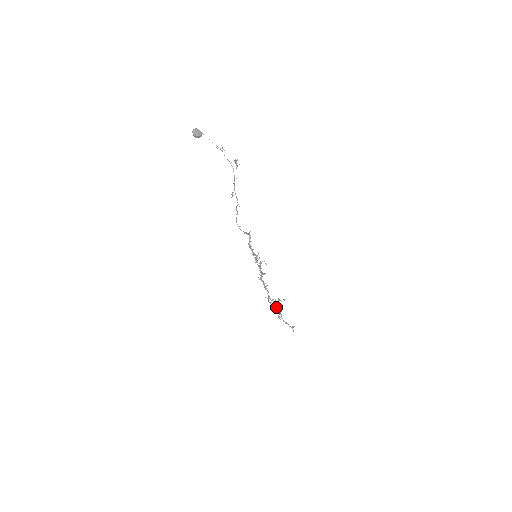
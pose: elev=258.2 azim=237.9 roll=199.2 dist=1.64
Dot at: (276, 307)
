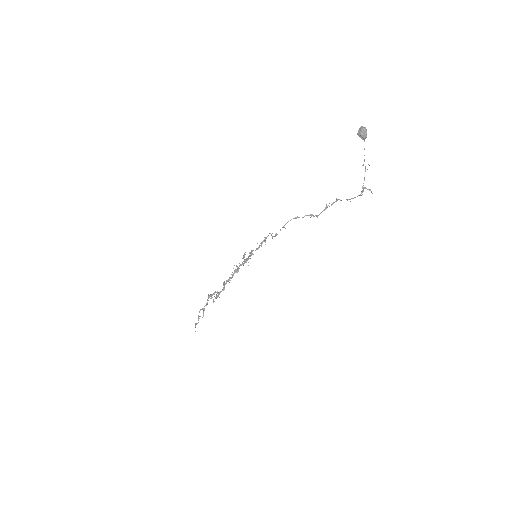
Dot at: (207, 302)
